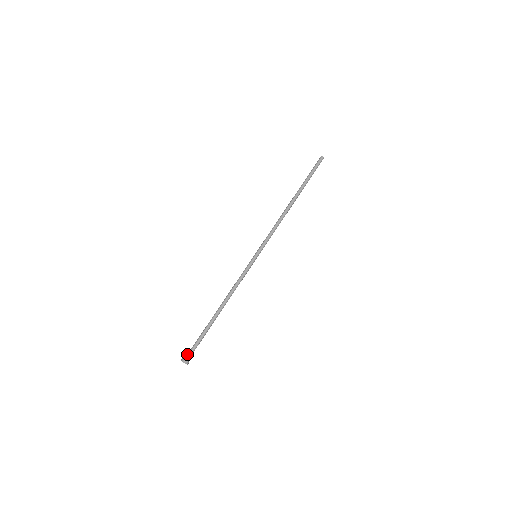
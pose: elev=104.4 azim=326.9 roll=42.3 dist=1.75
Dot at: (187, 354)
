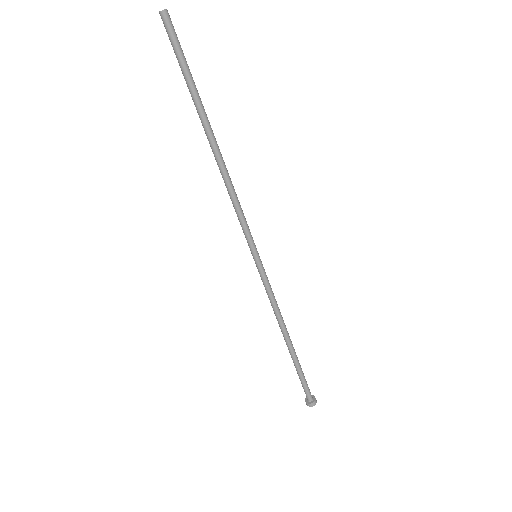
Dot at: (308, 398)
